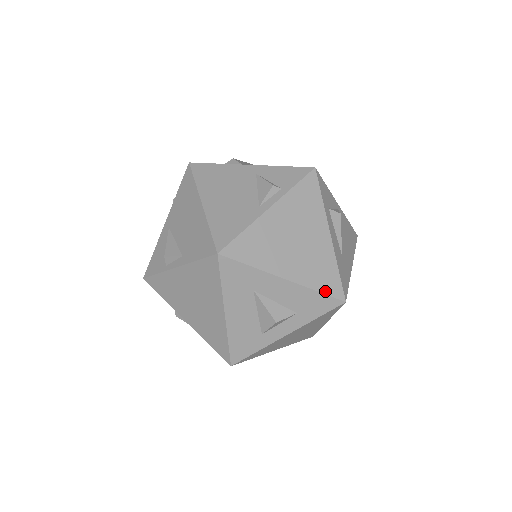
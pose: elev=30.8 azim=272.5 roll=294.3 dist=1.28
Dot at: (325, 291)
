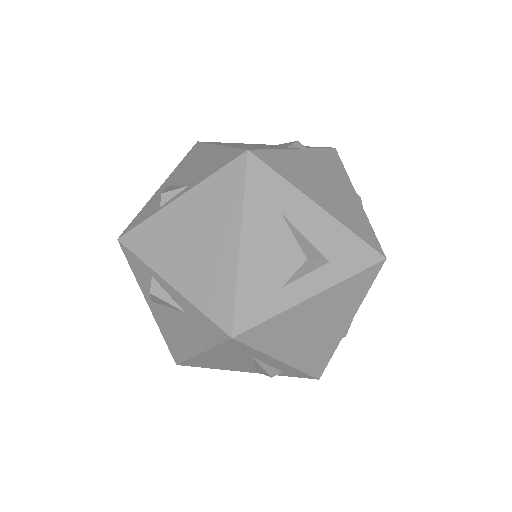
Dot at: (363, 238)
